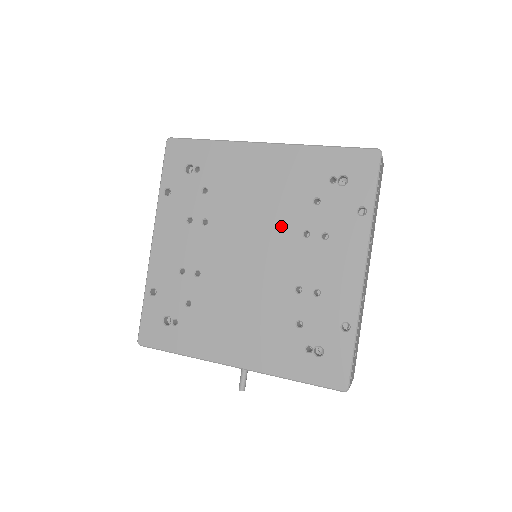
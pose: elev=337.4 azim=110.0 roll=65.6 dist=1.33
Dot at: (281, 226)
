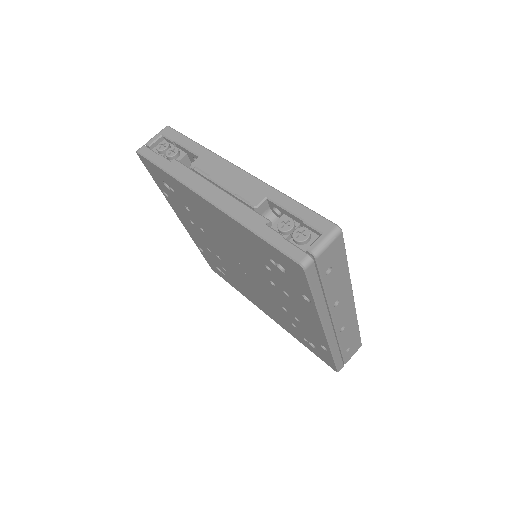
Dot at: (252, 267)
